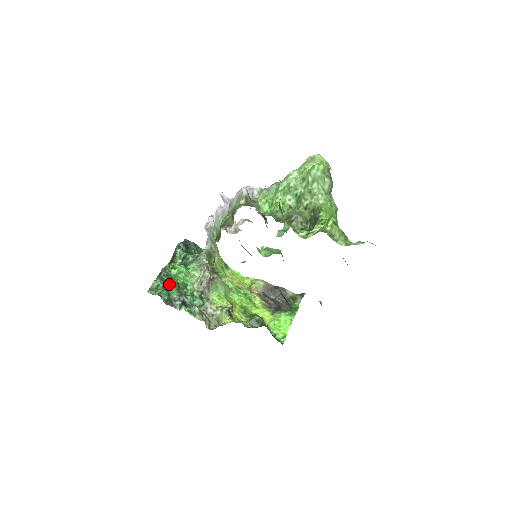
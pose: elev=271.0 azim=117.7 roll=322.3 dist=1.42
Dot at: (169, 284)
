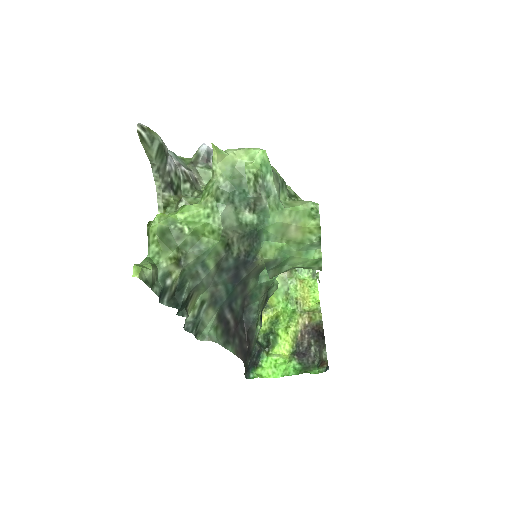
Dot at: occluded
